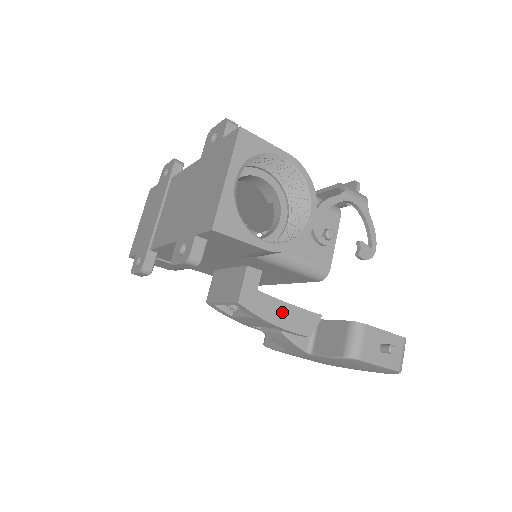
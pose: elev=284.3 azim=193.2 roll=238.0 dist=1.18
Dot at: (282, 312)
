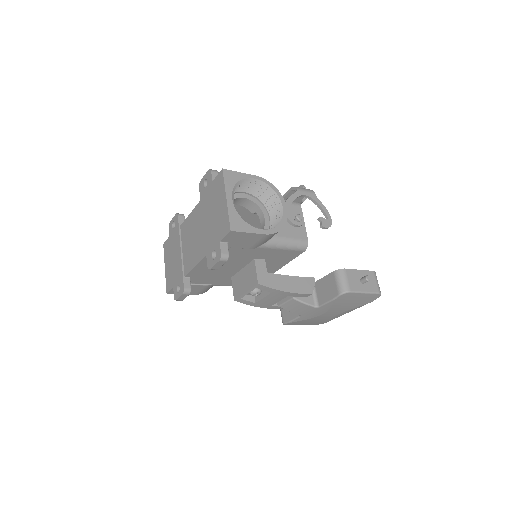
Dot at: (288, 282)
